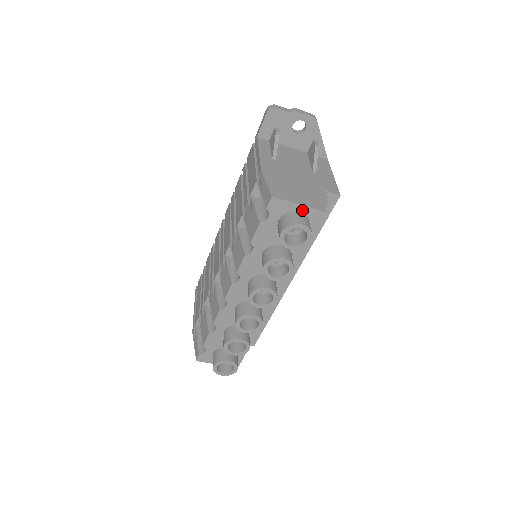
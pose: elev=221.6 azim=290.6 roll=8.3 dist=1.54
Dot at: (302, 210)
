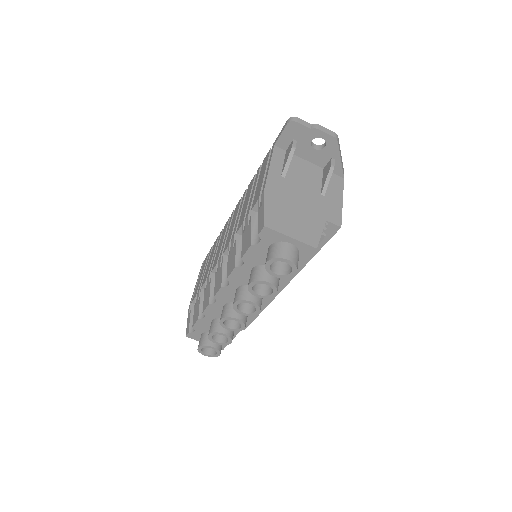
Dot at: (293, 242)
